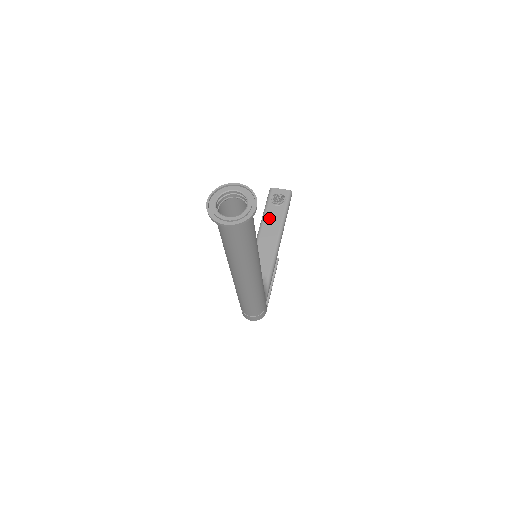
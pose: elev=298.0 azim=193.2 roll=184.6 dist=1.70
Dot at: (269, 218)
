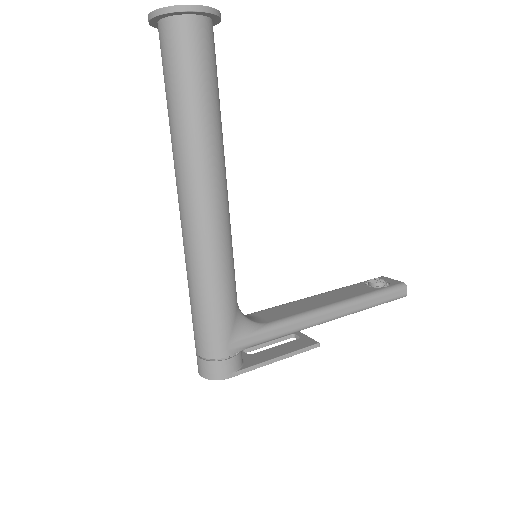
Dot at: (344, 290)
